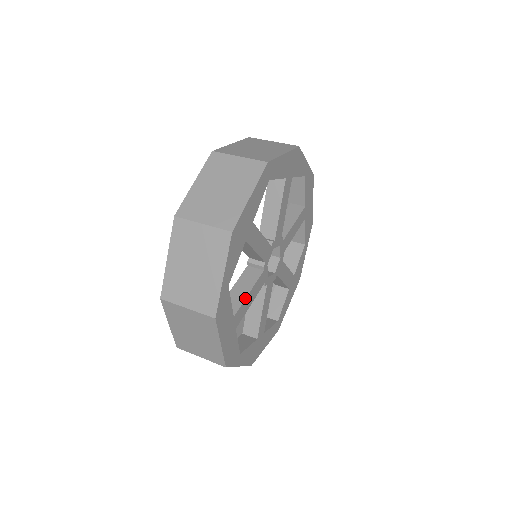
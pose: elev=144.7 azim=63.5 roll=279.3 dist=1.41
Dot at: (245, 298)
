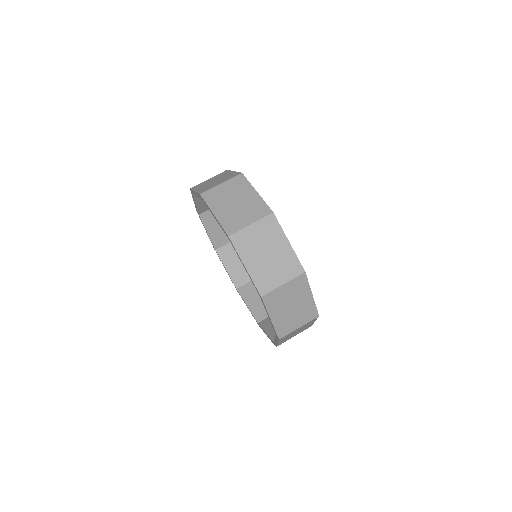
Dot at: occluded
